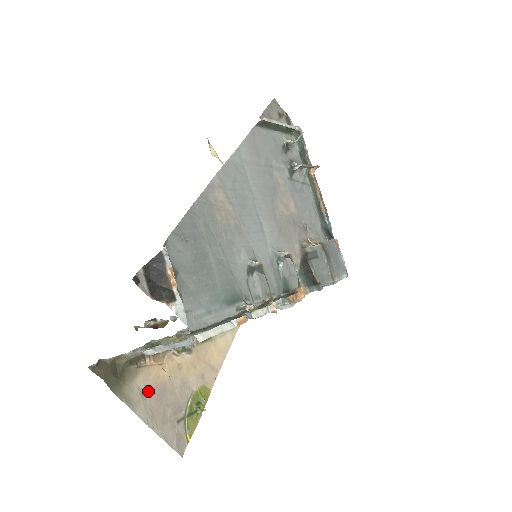
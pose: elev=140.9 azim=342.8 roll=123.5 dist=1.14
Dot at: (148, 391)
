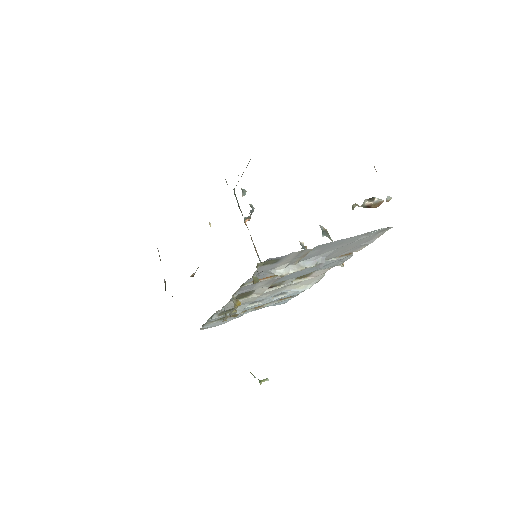
Dot at: occluded
